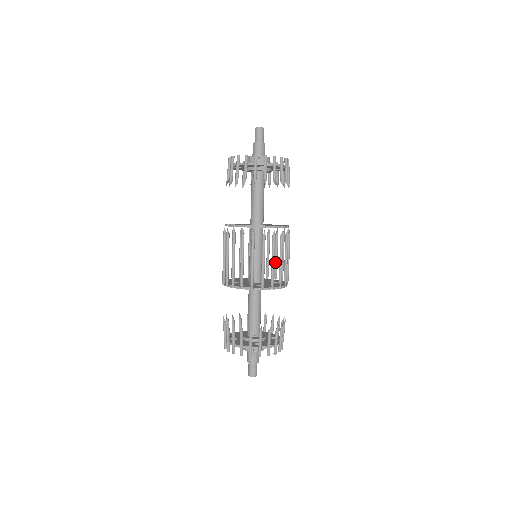
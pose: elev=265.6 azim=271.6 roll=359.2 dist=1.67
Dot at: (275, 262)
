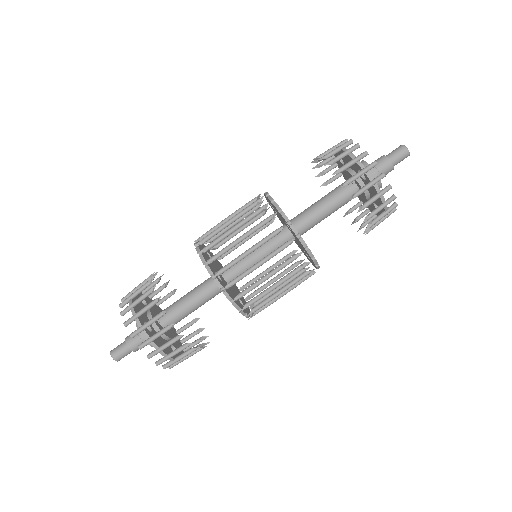
Dot at: occluded
